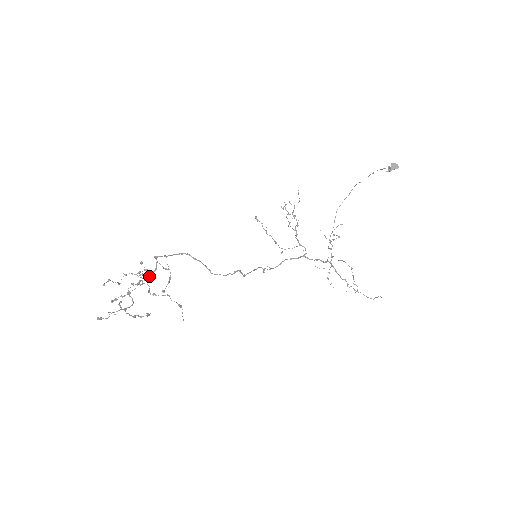
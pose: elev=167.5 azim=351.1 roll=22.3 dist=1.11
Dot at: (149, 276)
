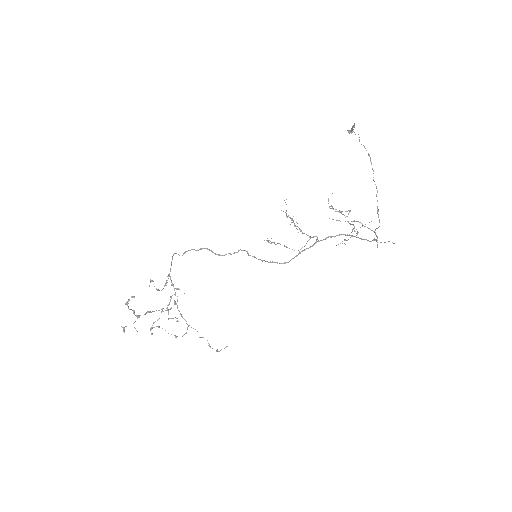
Dot at: (170, 301)
